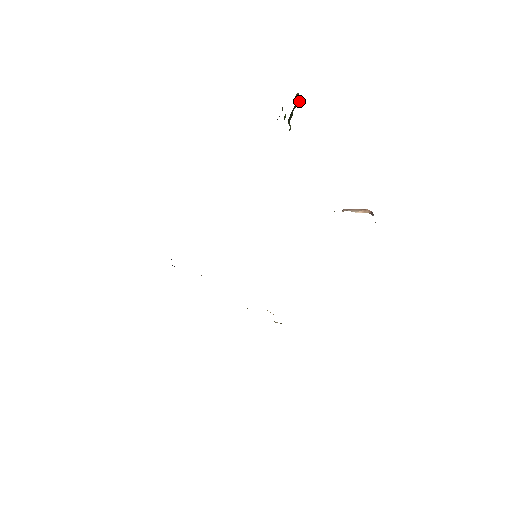
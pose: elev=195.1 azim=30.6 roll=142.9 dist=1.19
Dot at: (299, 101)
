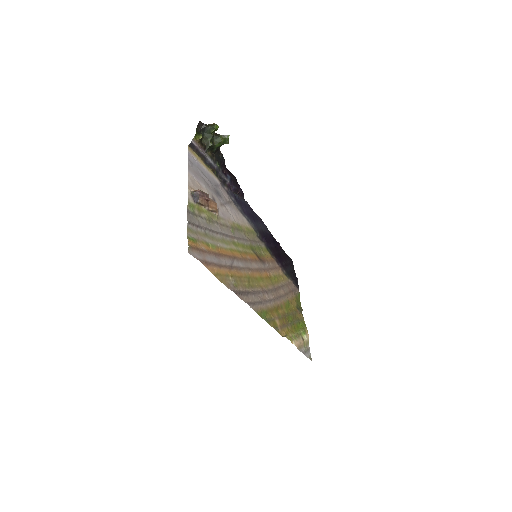
Dot at: (213, 128)
